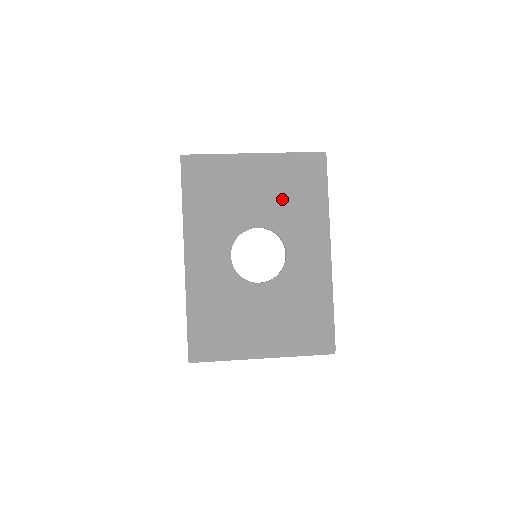
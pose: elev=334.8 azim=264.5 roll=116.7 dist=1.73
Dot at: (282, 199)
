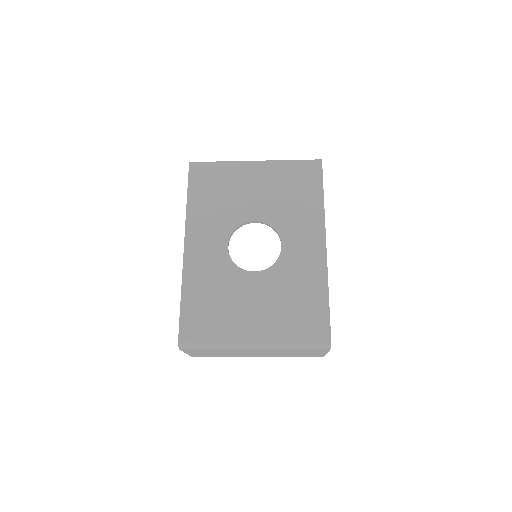
Dot at: (279, 197)
